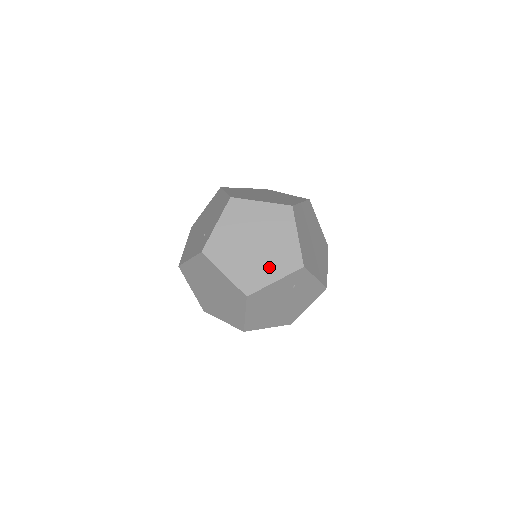
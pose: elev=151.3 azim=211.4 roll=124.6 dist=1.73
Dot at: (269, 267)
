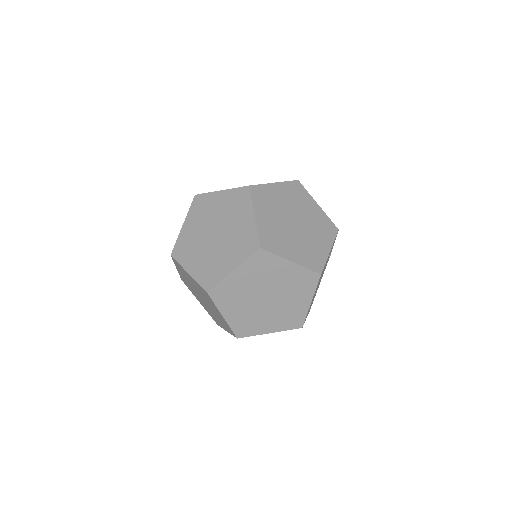
Dot at: (218, 320)
